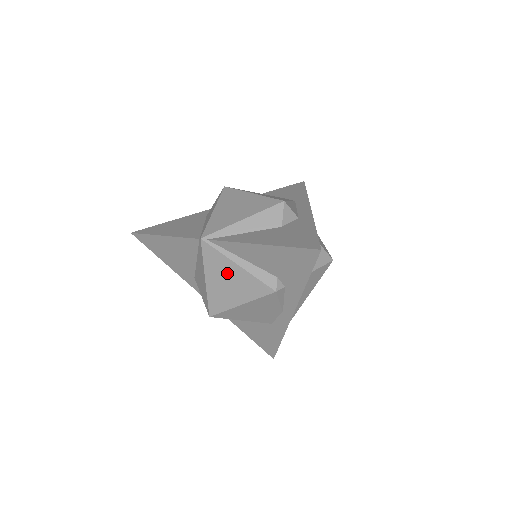
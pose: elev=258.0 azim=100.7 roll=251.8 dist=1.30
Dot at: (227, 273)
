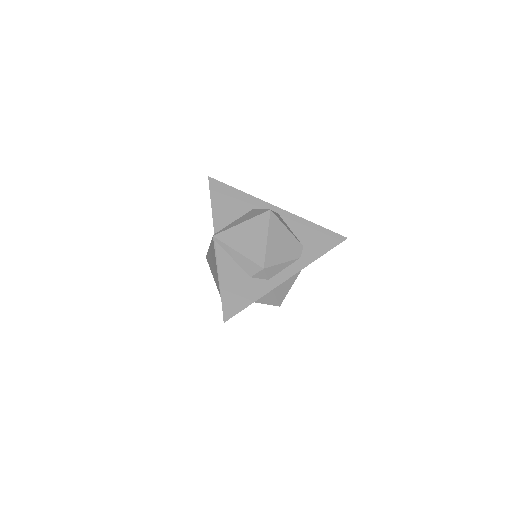
Dot at: (214, 261)
